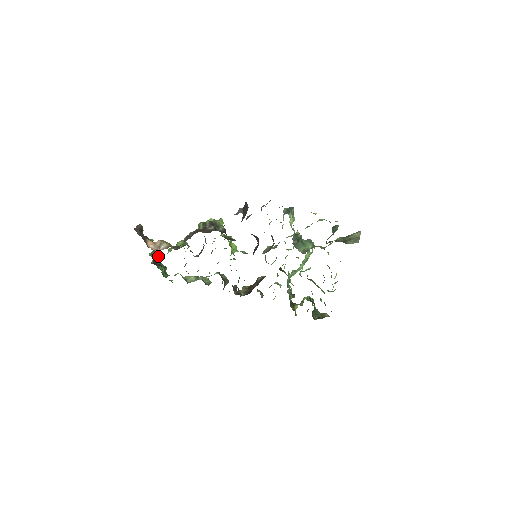
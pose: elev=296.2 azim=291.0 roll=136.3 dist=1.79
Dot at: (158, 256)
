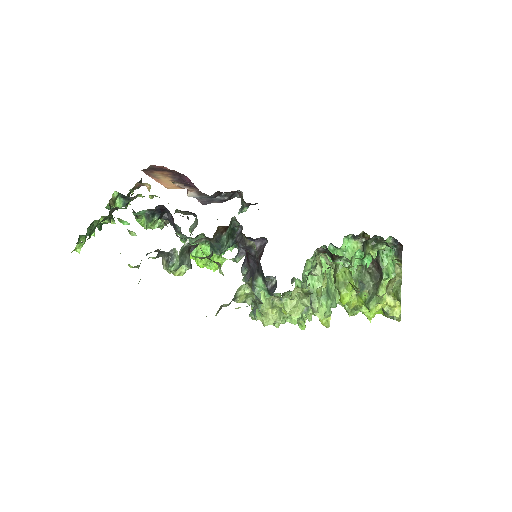
Dot at: (112, 216)
